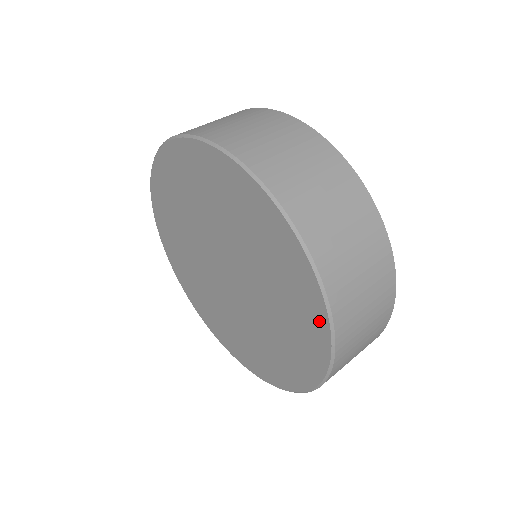
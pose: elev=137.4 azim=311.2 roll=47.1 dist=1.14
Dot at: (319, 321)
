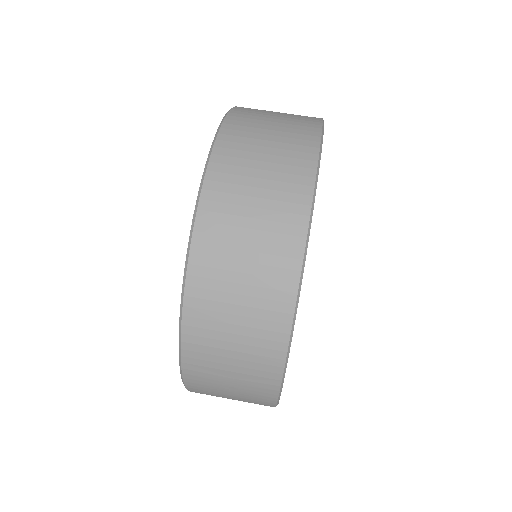
Dot at: occluded
